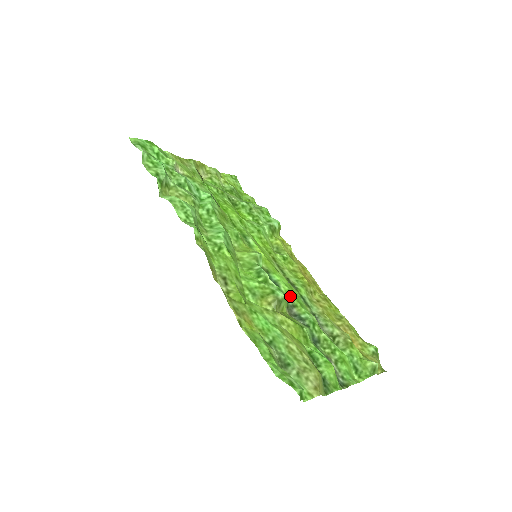
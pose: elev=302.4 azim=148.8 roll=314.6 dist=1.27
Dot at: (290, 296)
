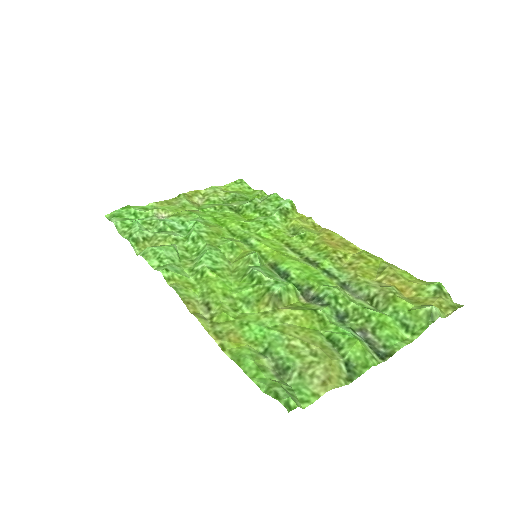
Dot at: (303, 279)
